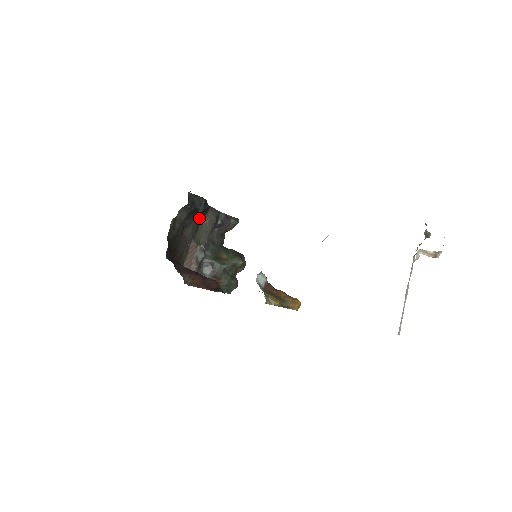
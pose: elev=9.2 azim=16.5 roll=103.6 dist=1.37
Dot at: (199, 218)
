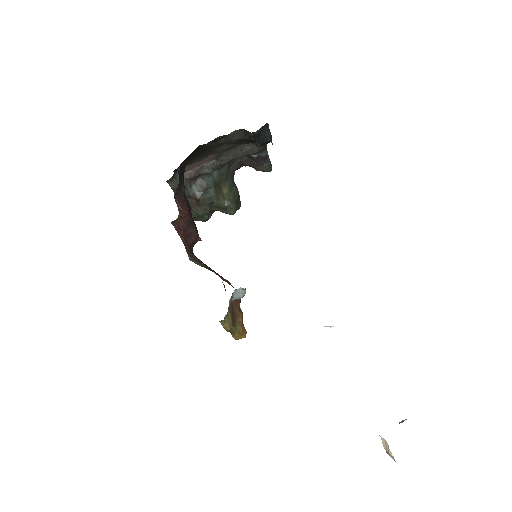
Dot at: occluded
